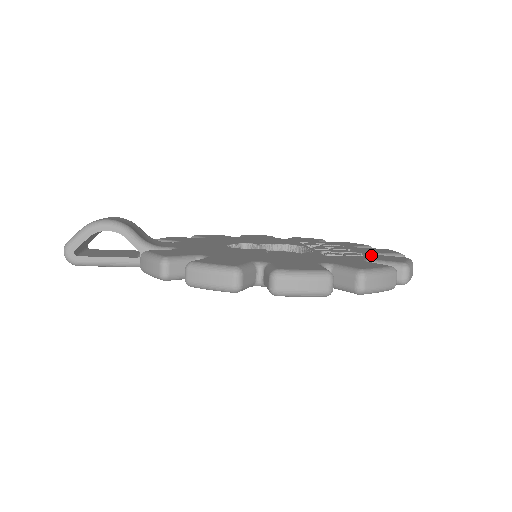
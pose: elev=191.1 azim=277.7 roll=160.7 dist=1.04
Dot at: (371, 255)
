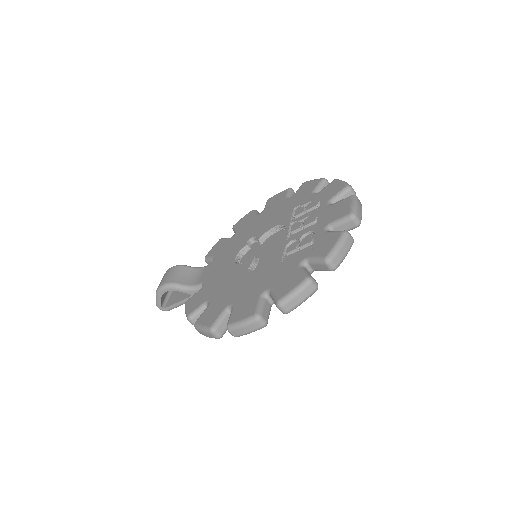
Dot at: (317, 239)
